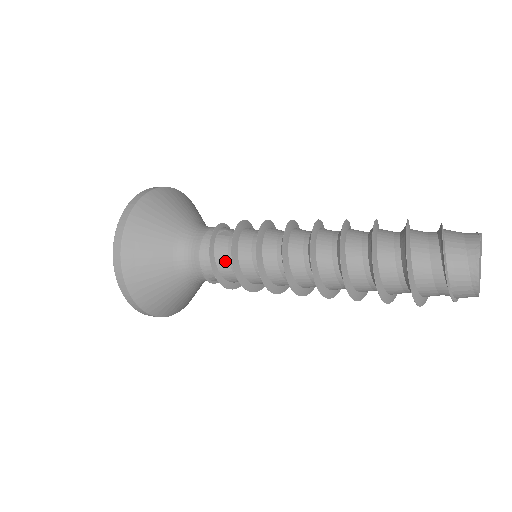
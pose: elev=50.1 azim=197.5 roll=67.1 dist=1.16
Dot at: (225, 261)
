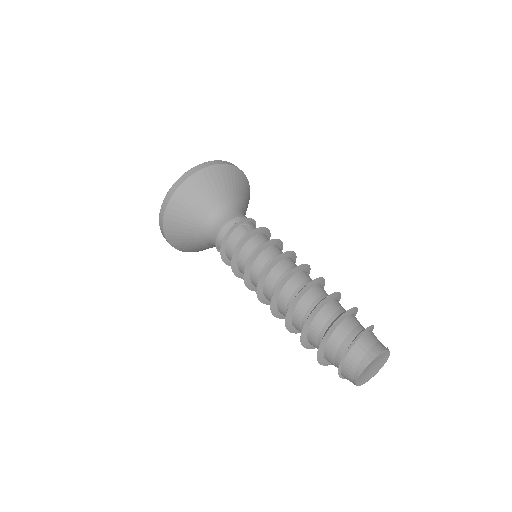
Dot at: (232, 246)
